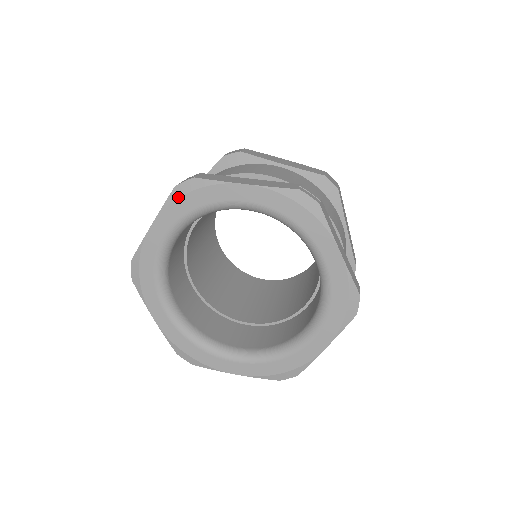
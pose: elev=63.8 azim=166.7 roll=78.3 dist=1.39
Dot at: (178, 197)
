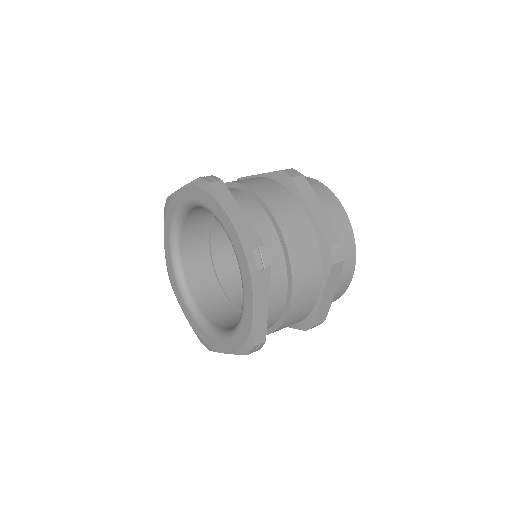
Dot at: (165, 214)
